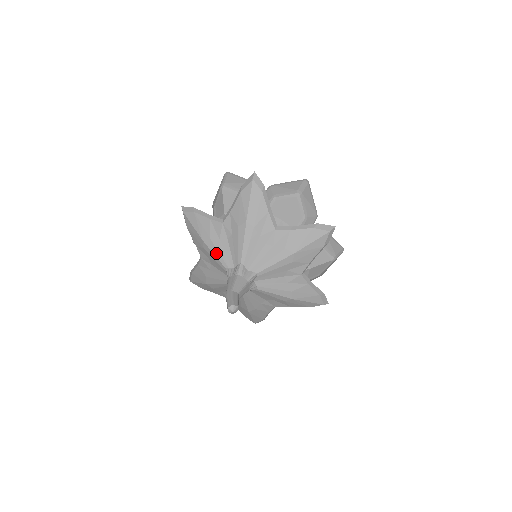
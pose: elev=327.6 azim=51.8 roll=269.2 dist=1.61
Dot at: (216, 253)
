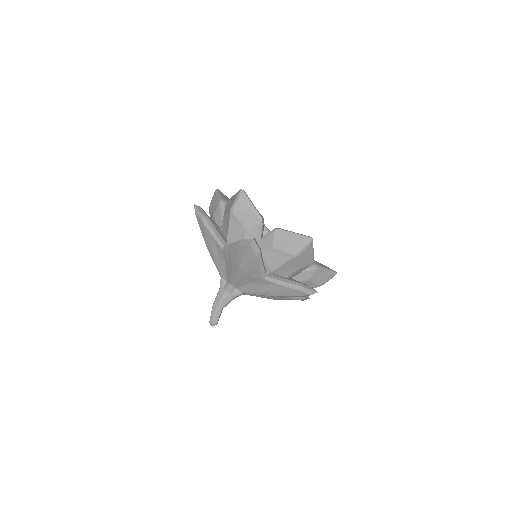
Dot at: (215, 263)
